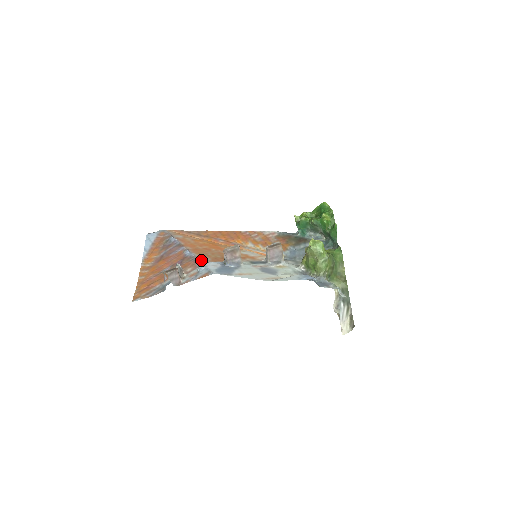
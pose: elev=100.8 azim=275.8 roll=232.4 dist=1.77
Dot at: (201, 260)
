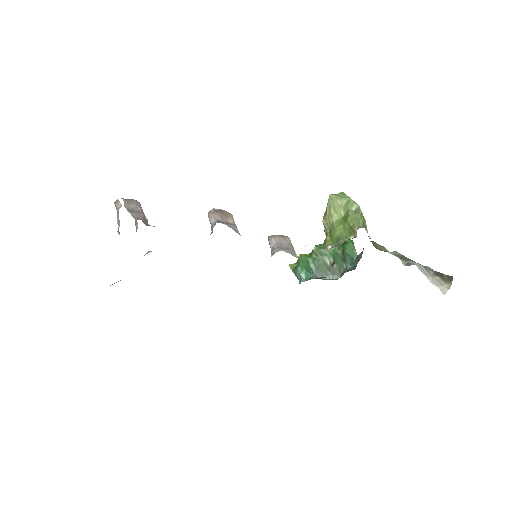
Dot at: occluded
